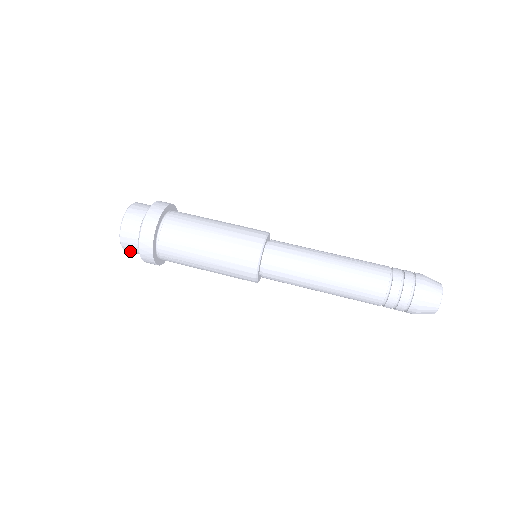
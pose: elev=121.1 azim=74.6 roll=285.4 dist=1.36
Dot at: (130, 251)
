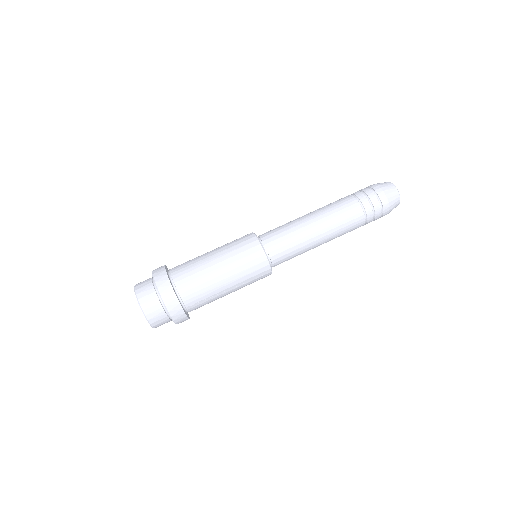
Dot at: (159, 324)
